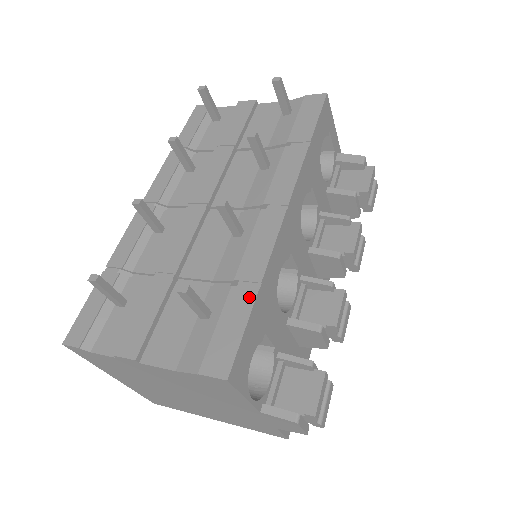
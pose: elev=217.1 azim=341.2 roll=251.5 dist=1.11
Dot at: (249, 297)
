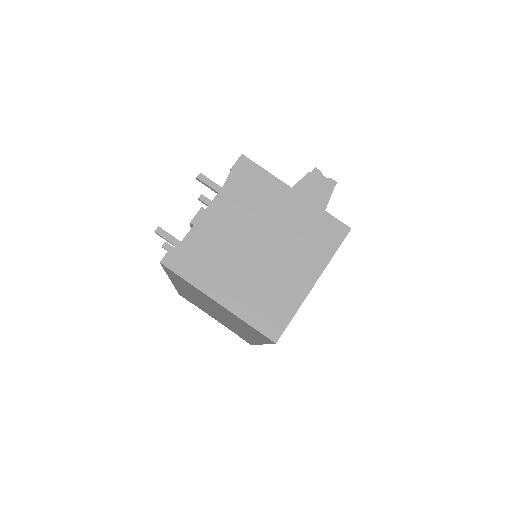
Dot at: occluded
